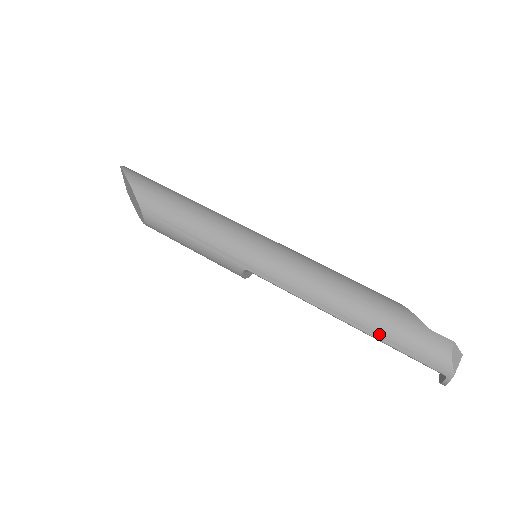
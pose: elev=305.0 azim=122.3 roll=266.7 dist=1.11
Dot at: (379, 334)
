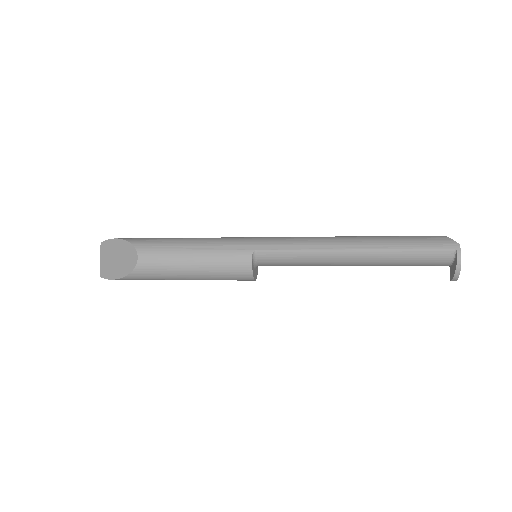
Dot at: (389, 244)
